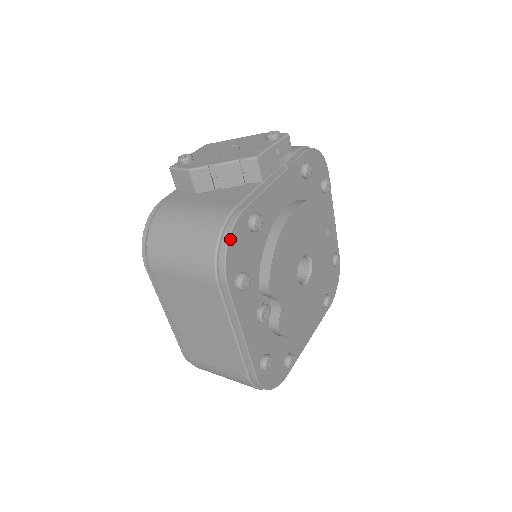
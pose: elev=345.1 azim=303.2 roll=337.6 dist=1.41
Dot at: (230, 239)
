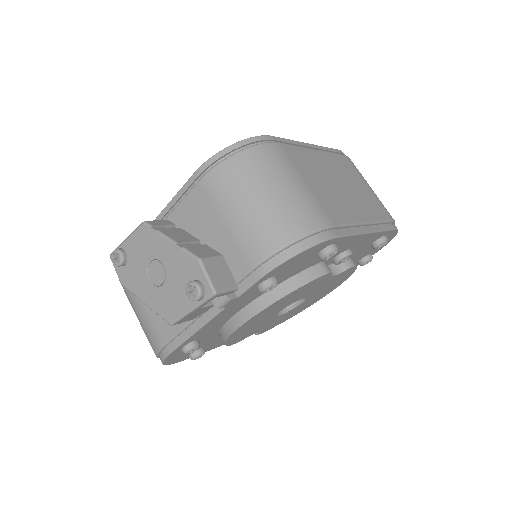
Dot at: (164, 363)
